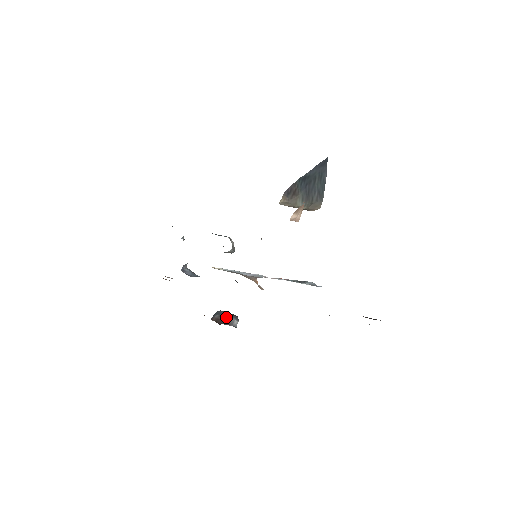
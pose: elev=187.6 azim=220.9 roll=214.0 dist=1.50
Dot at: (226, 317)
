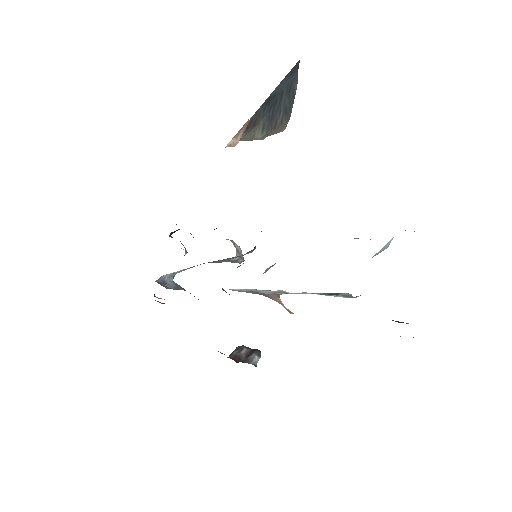
Dot at: (247, 353)
